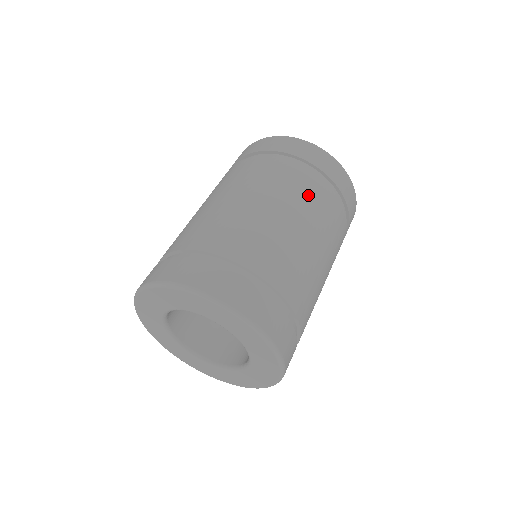
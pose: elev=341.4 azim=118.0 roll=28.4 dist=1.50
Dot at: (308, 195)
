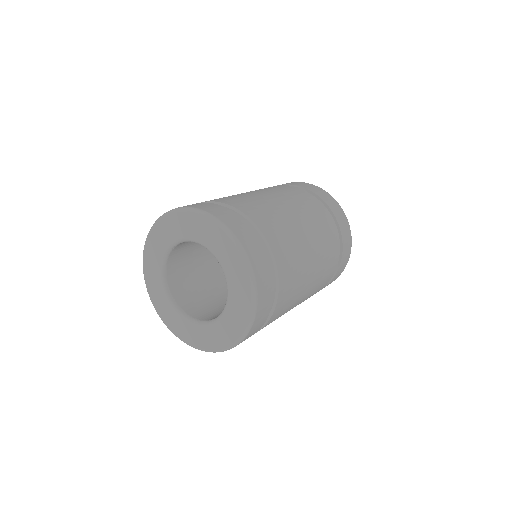
Dot at: (296, 196)
